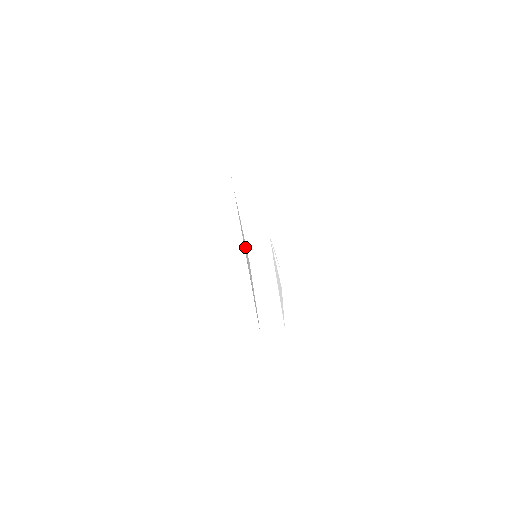
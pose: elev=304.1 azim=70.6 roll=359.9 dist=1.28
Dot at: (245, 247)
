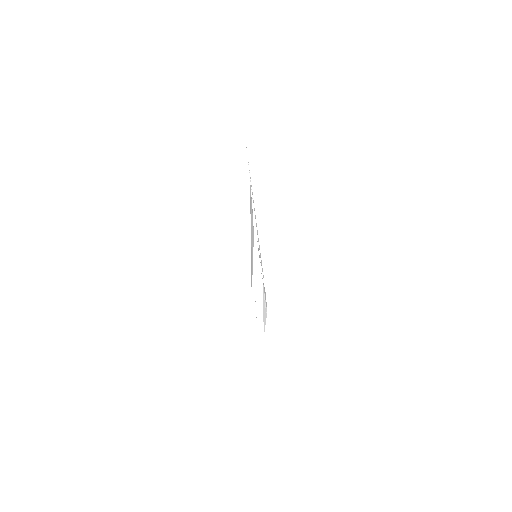
Dot at: (252, 224)
